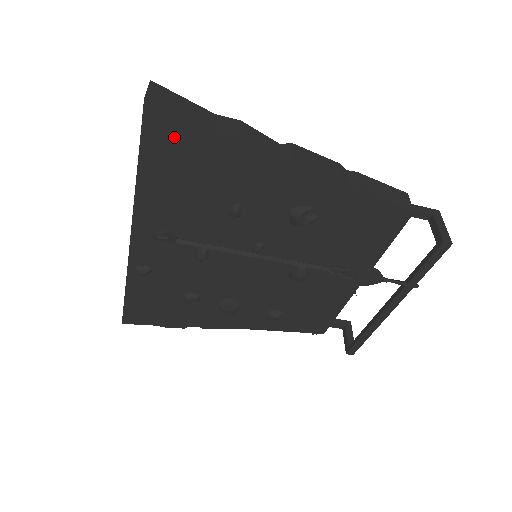
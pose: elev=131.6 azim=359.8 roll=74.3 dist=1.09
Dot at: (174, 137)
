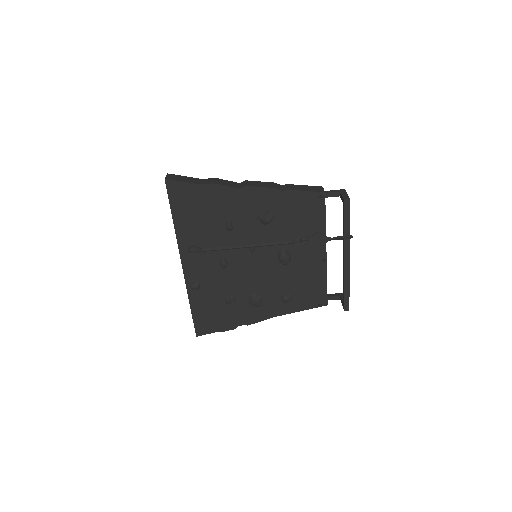
Dot at: (184, 194)
